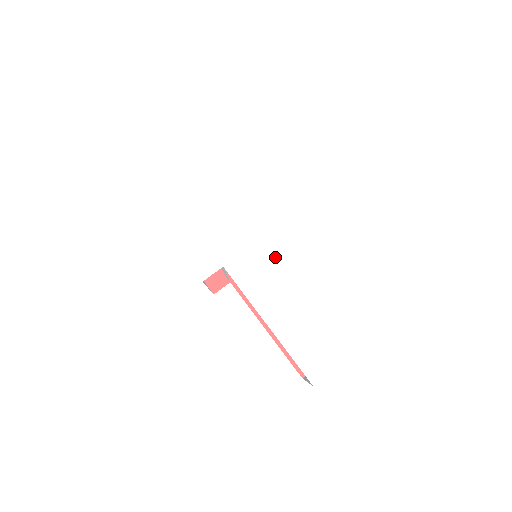
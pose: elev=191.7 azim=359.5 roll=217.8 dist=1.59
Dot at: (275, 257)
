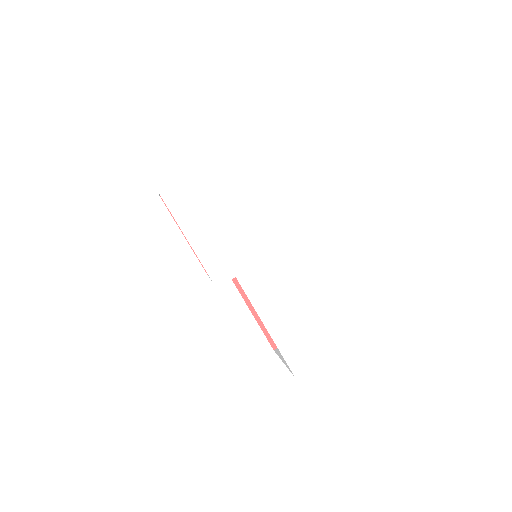
Dot at: (280, 273)
